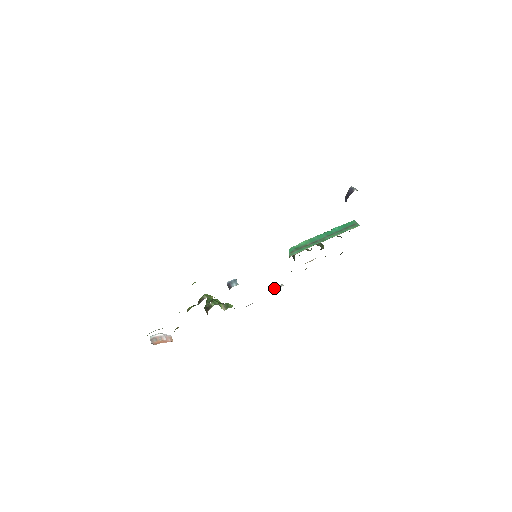
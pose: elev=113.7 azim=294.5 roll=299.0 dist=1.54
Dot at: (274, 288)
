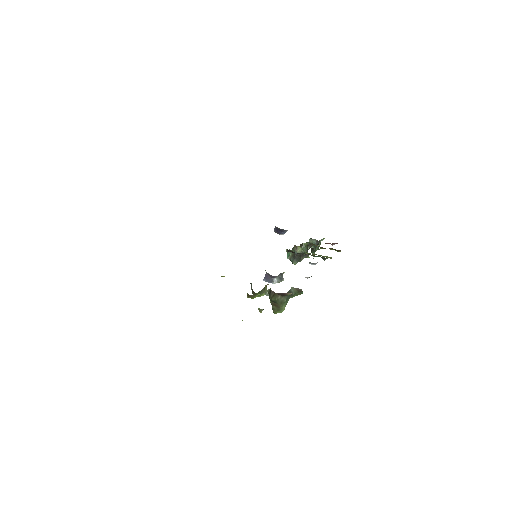
Dot at: (309, 263)
